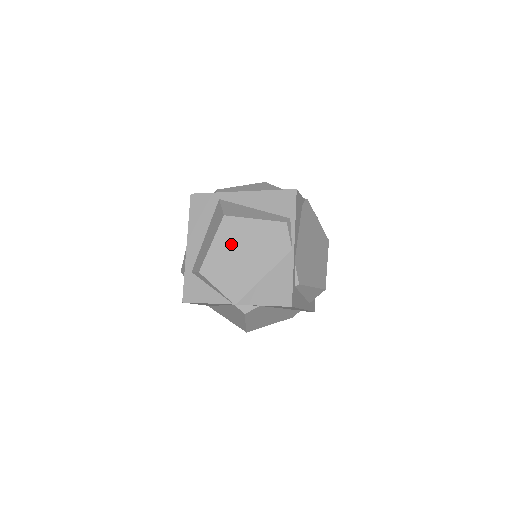
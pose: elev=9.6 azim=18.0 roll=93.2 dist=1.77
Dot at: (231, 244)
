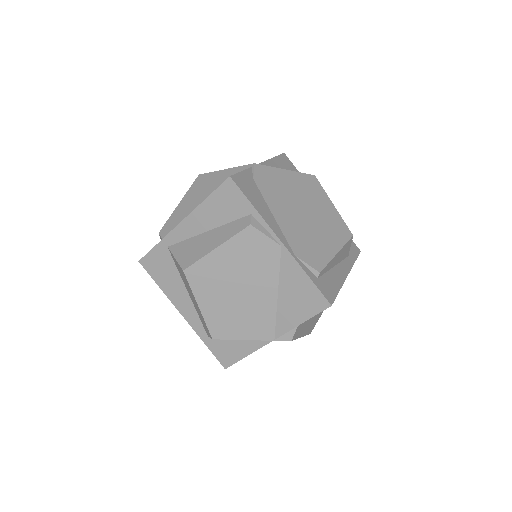
Dot at: (217, 291)
